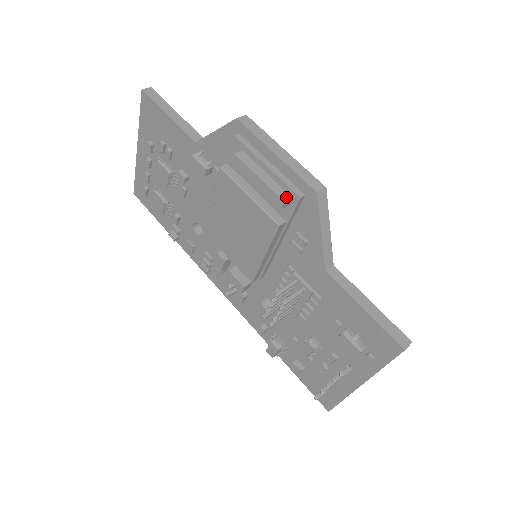
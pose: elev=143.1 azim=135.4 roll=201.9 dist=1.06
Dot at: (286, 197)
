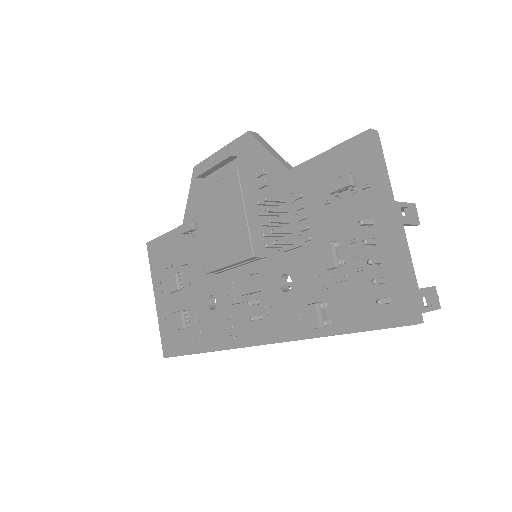
Dot at: (232, 150)
